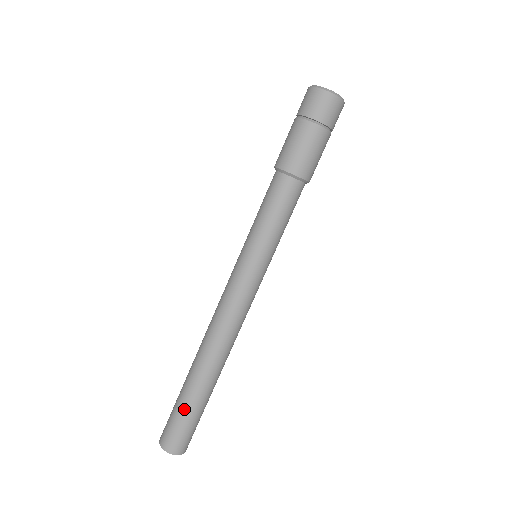
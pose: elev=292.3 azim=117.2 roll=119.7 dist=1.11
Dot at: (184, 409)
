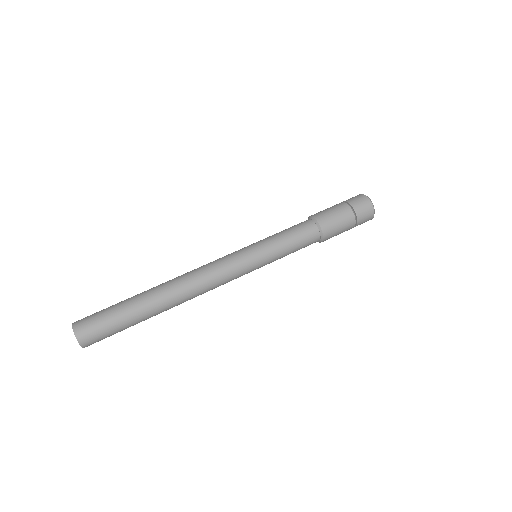
Dot at: (120, 312)
